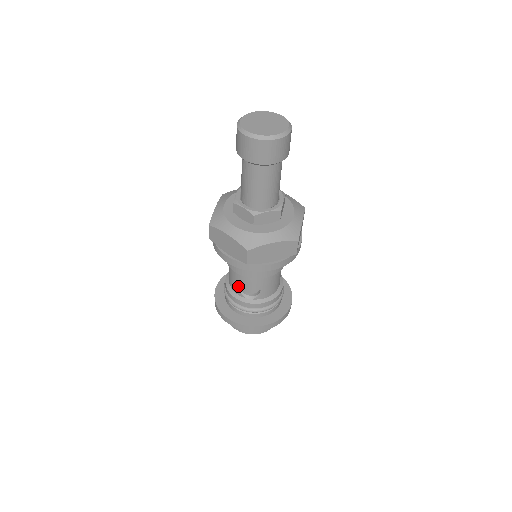
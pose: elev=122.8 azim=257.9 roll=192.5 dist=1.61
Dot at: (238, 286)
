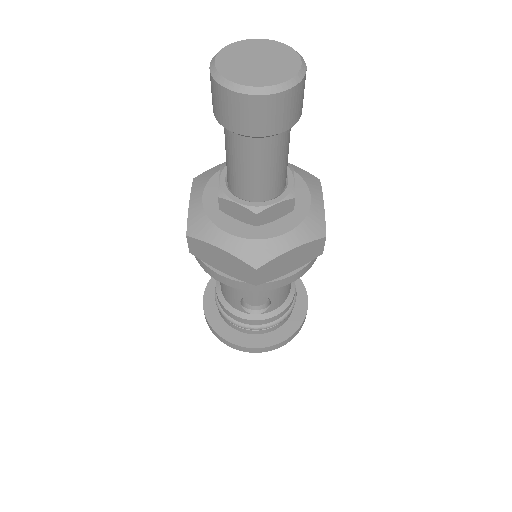
Dot at: (238, 302)
